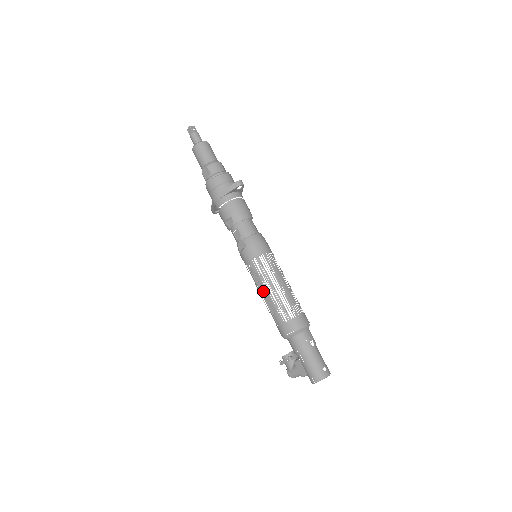
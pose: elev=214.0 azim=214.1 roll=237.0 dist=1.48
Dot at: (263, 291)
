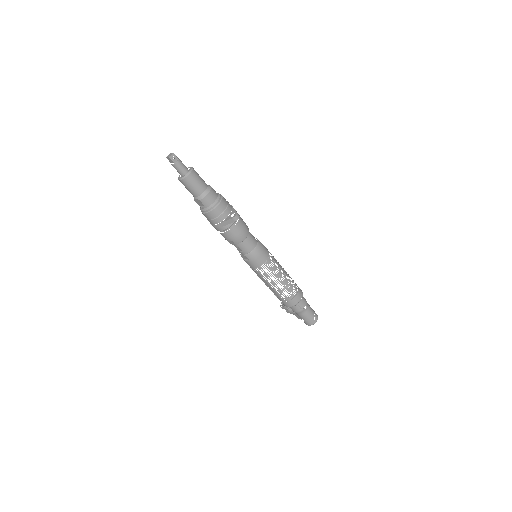
Dot at: (266, 284)
